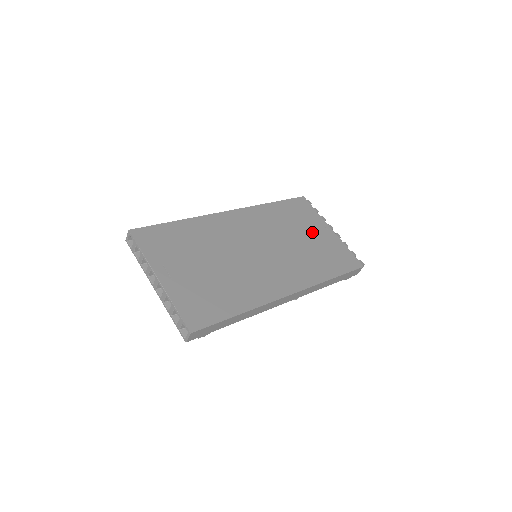
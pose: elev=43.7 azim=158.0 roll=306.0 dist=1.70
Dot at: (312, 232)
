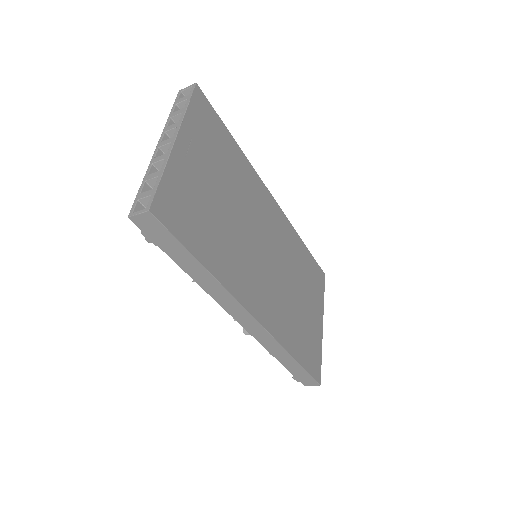
Dot at: (310, 304)
